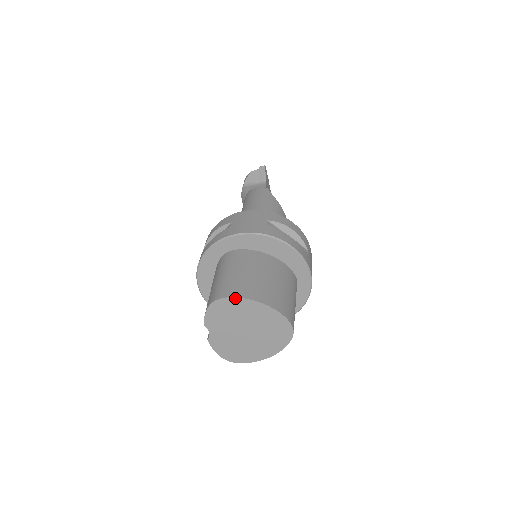
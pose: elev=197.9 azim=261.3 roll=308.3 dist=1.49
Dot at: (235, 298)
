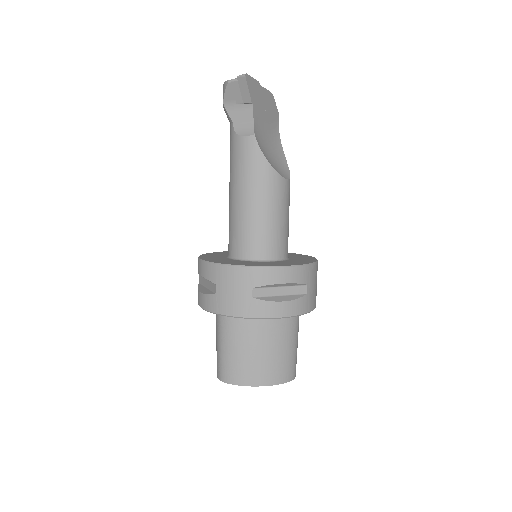
Dot at: occluded
